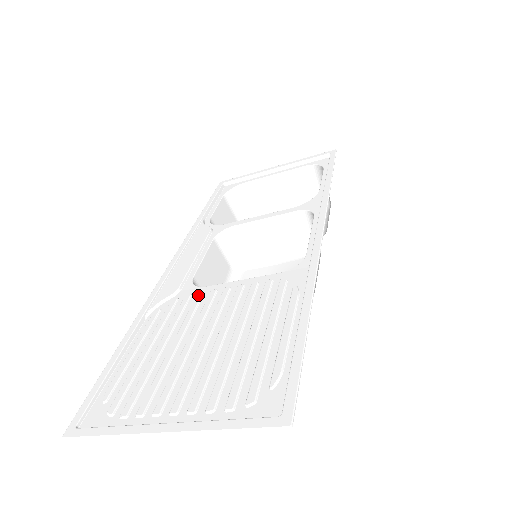
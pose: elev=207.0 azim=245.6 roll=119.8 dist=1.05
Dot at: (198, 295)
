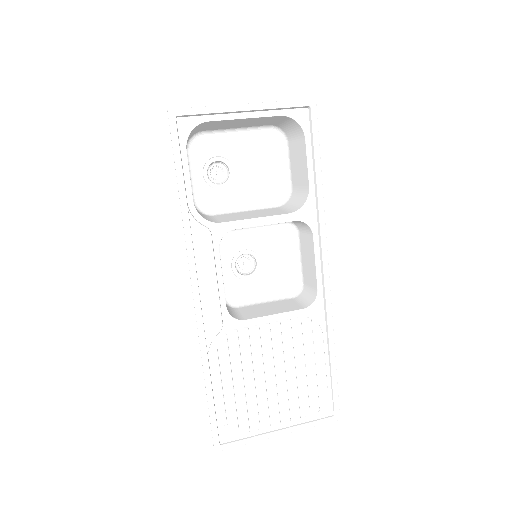
Dot at: (246, 332)
